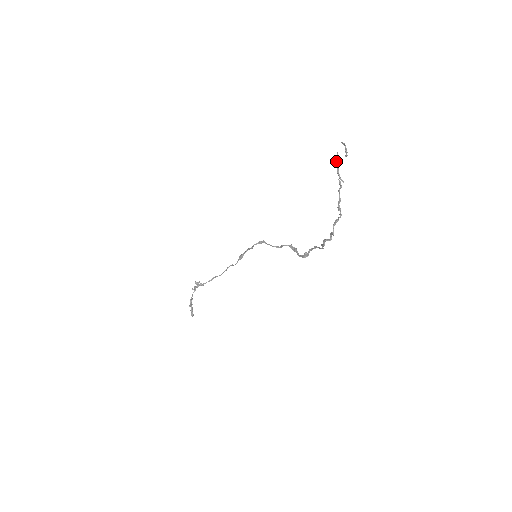
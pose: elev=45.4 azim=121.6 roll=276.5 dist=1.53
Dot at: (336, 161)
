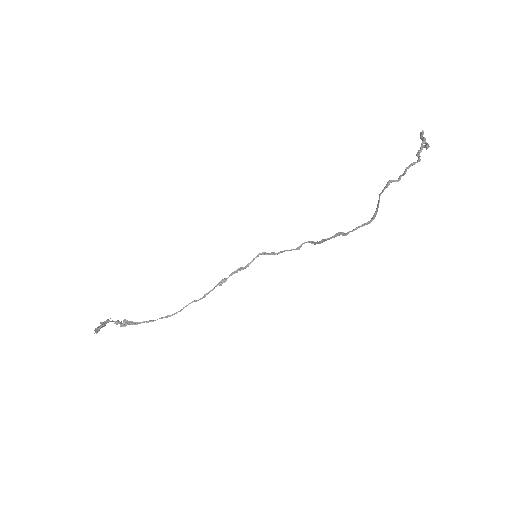
Dot at: occluded
